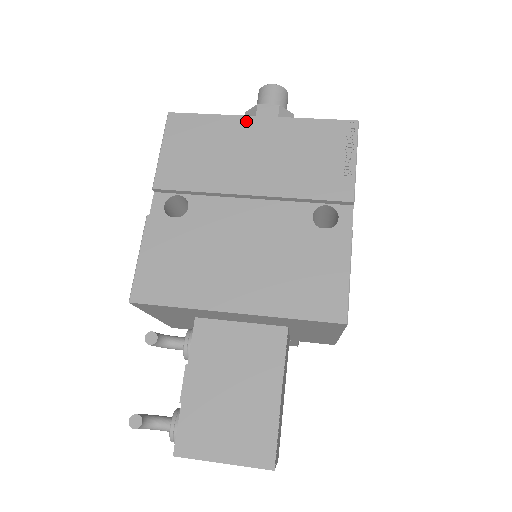
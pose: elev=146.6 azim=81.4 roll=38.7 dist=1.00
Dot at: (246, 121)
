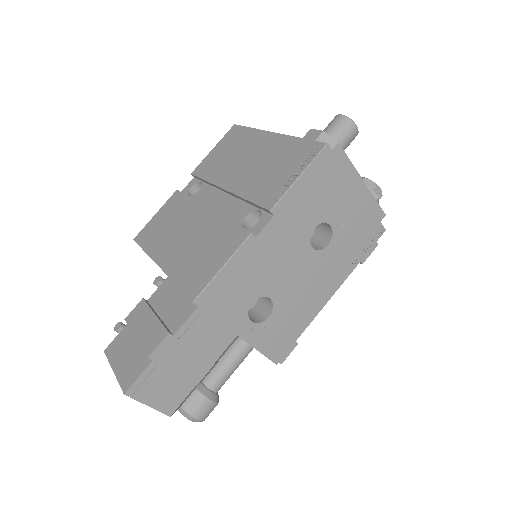
Dot at: (264, 135)
